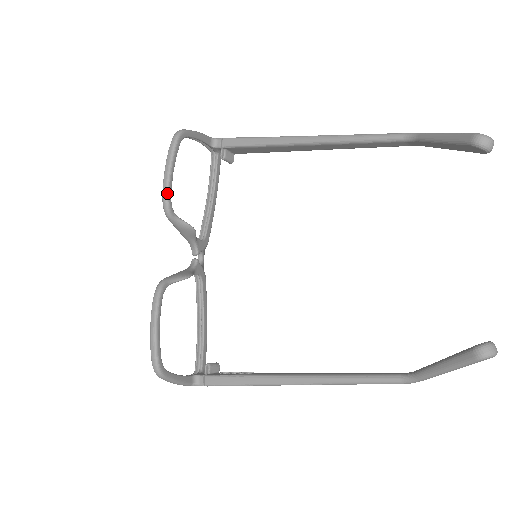
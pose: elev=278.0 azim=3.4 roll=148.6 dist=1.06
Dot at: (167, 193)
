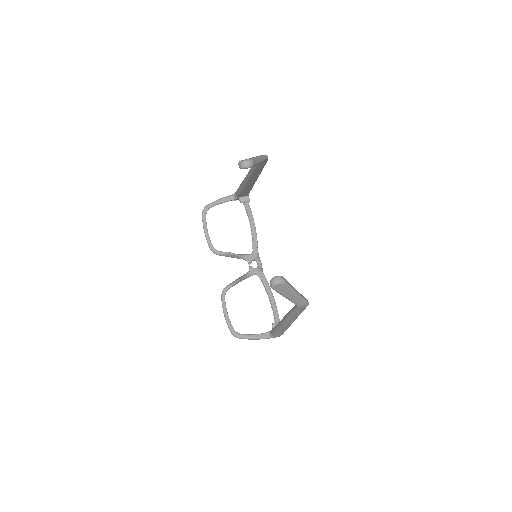
Dot at: (208, 244)
